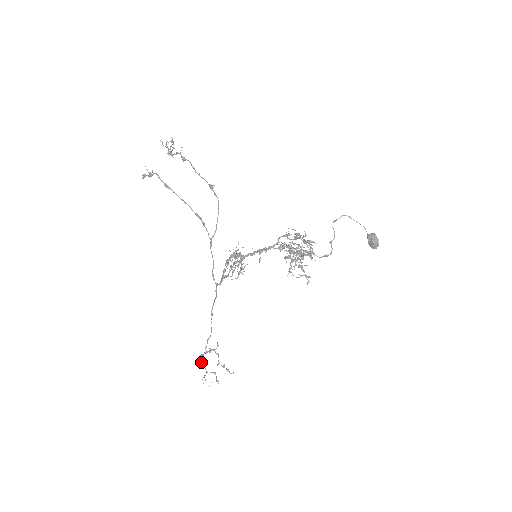
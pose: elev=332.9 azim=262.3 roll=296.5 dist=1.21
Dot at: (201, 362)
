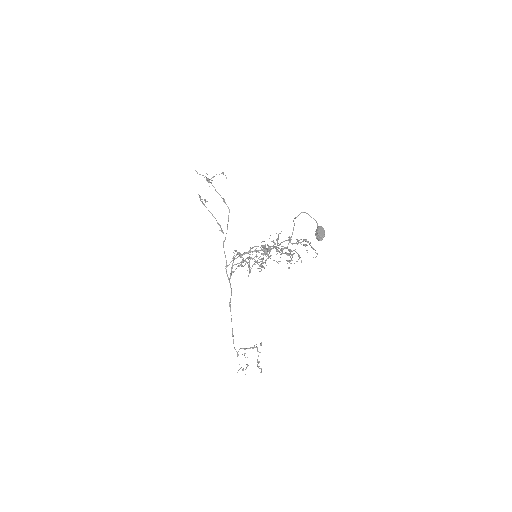
Dot at: (237, 352)
